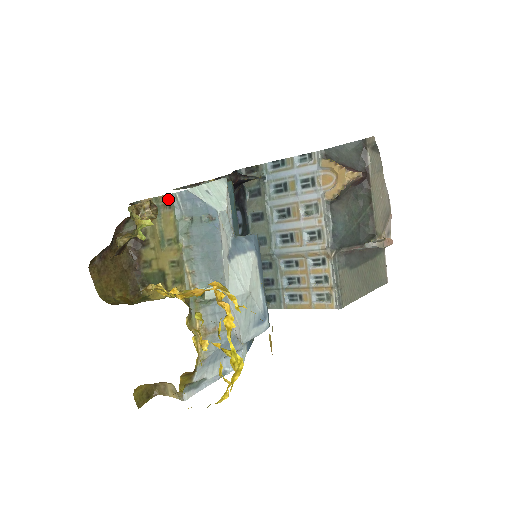
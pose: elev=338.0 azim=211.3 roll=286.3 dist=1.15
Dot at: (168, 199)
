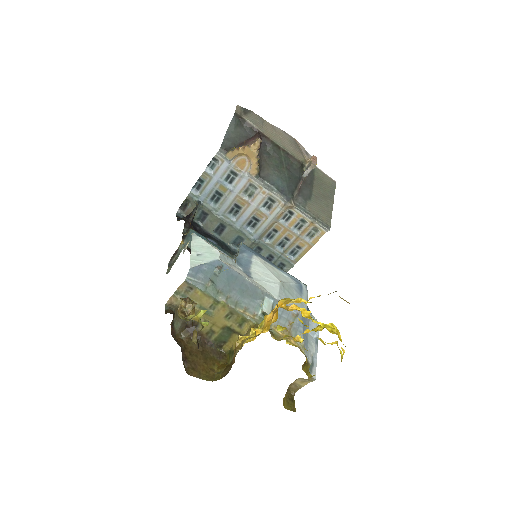
Dot at: (185, 286)
